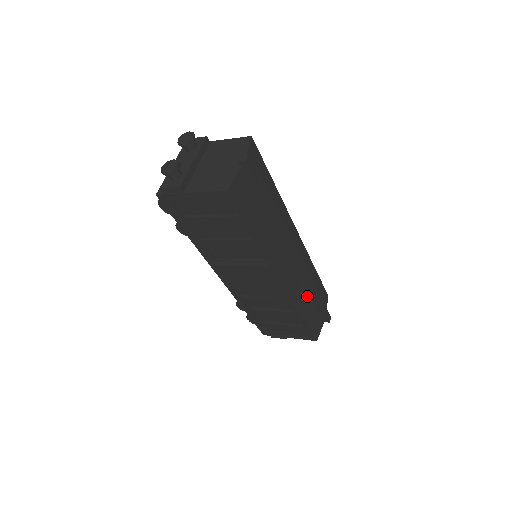
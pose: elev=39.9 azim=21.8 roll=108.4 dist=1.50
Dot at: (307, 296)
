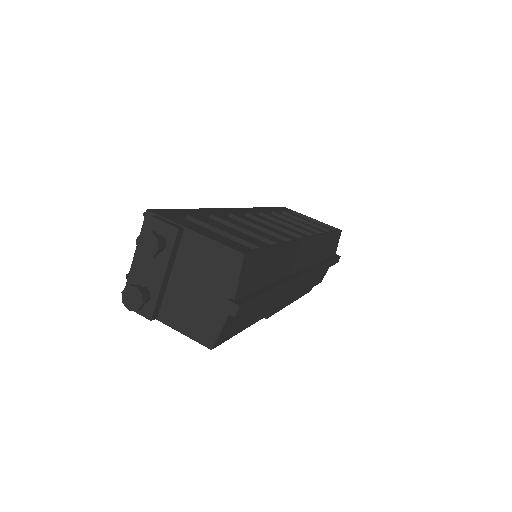
Dot at: occluded
